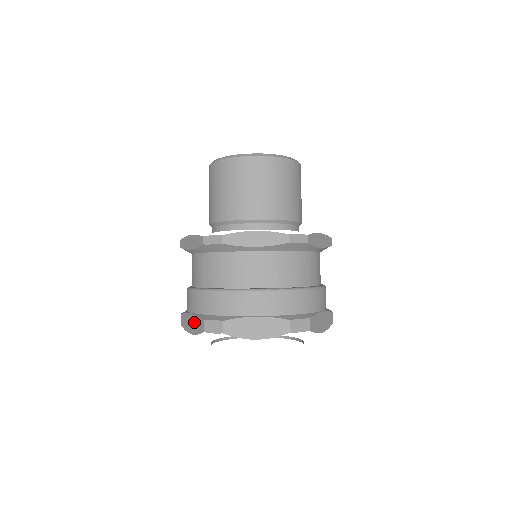
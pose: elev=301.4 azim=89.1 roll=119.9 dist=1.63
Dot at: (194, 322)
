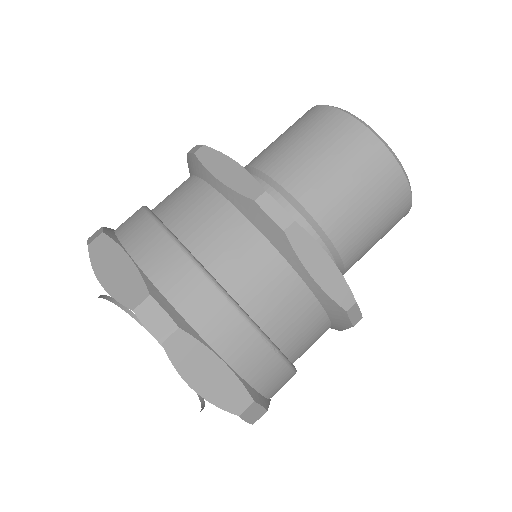
Dot at: occluded
